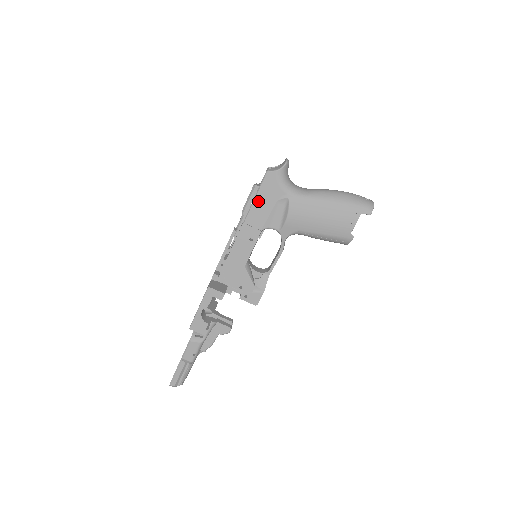
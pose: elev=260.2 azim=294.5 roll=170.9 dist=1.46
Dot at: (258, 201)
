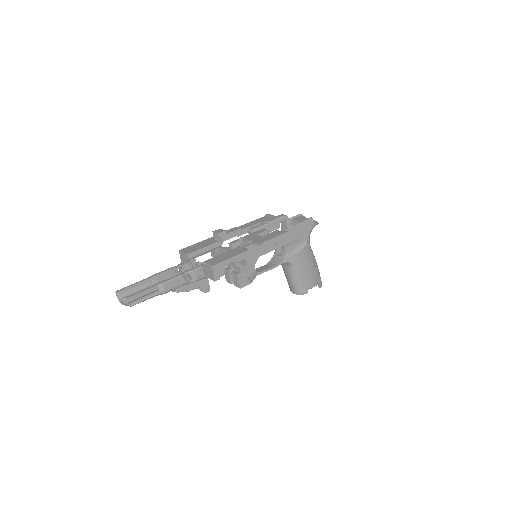
Dot at: (297, 228)
